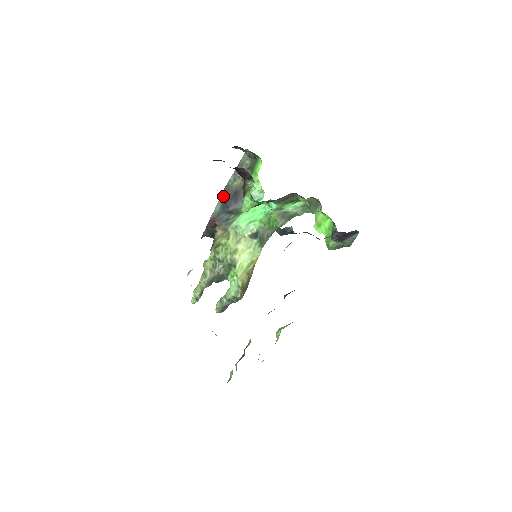
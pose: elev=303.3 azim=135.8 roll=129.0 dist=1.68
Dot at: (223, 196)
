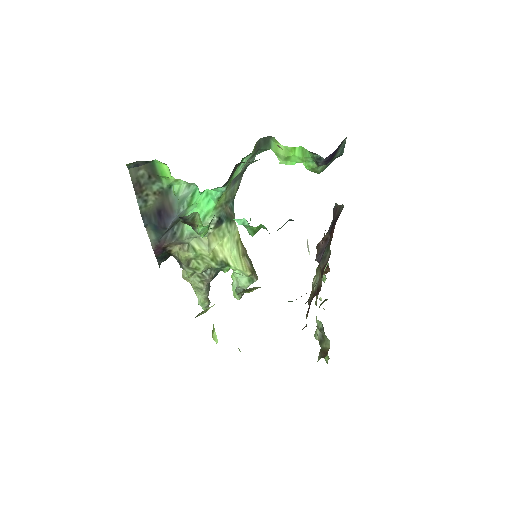
Dot at: (148, 225)
